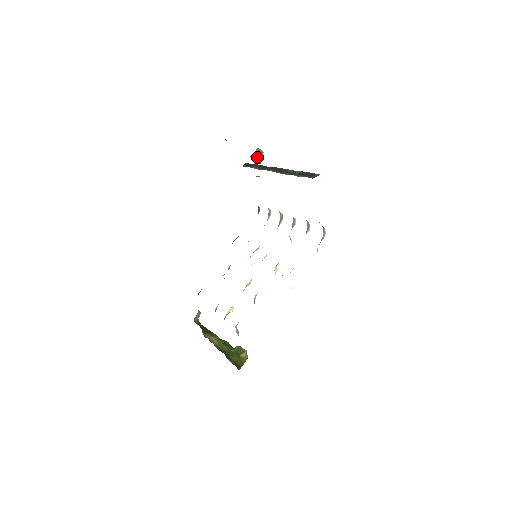
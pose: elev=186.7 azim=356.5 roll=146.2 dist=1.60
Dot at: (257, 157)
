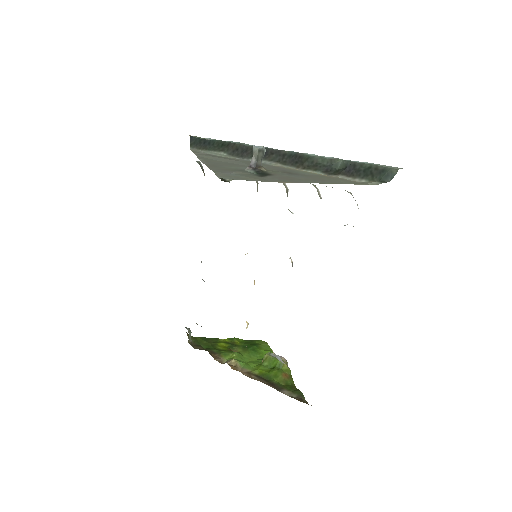
Dot at: (260, 163)
